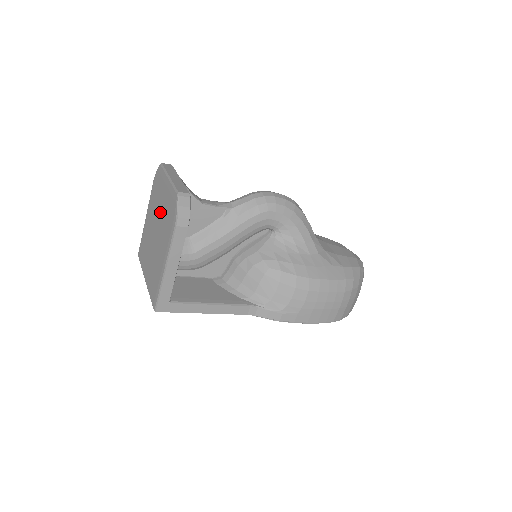
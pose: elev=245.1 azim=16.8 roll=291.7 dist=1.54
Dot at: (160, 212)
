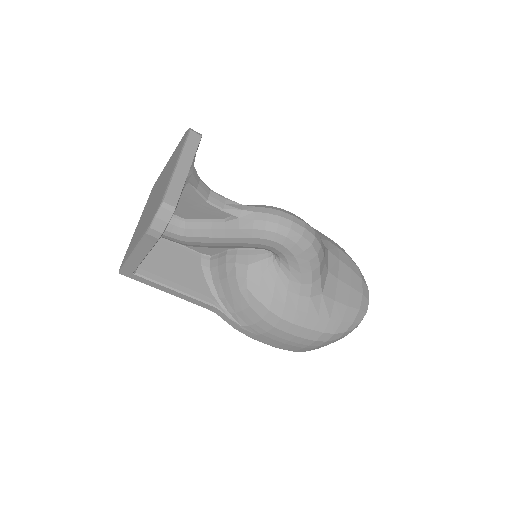
Dot at: (161, 186)
